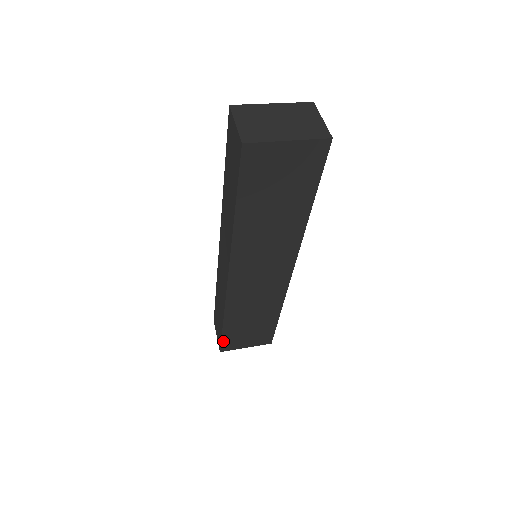
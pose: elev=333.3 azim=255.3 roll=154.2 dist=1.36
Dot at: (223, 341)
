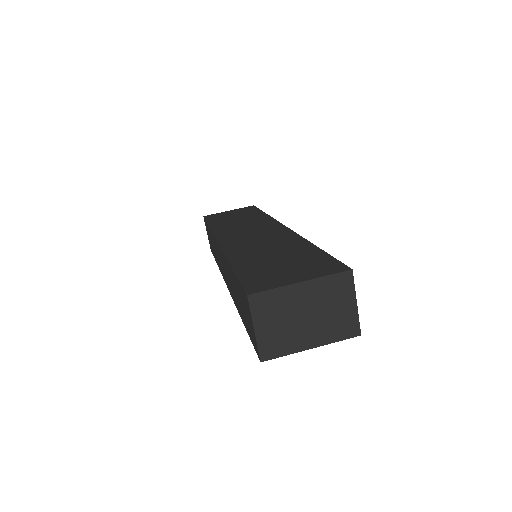
Dot at: occluded
